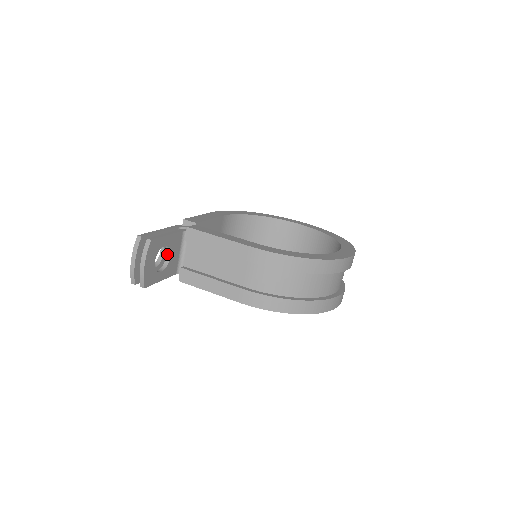
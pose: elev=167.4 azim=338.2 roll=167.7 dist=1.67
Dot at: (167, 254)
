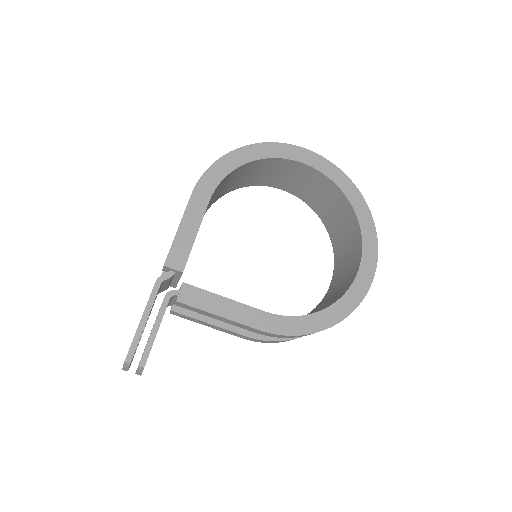
Dot at: occluded
